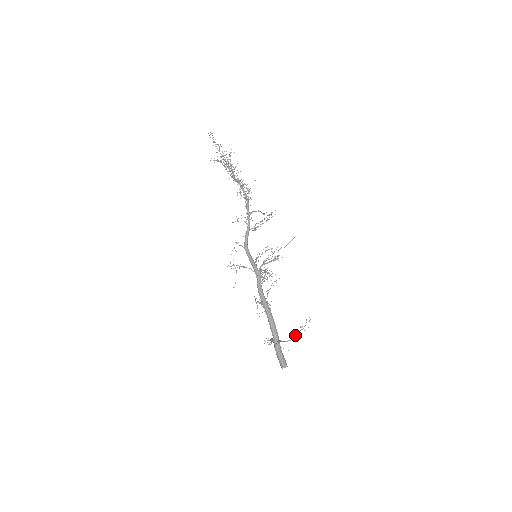
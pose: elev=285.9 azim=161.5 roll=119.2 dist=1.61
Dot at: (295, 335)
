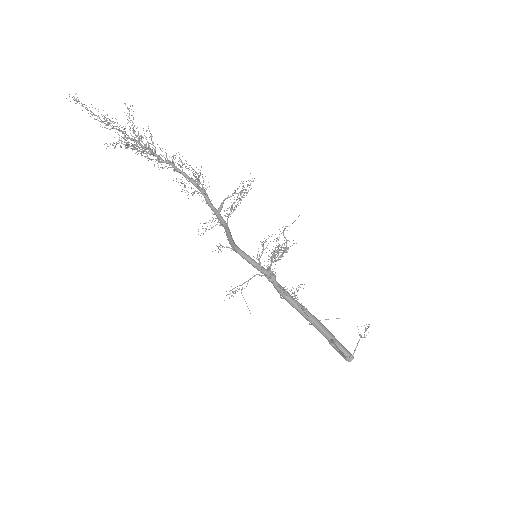
Dot at: (356, 347)
